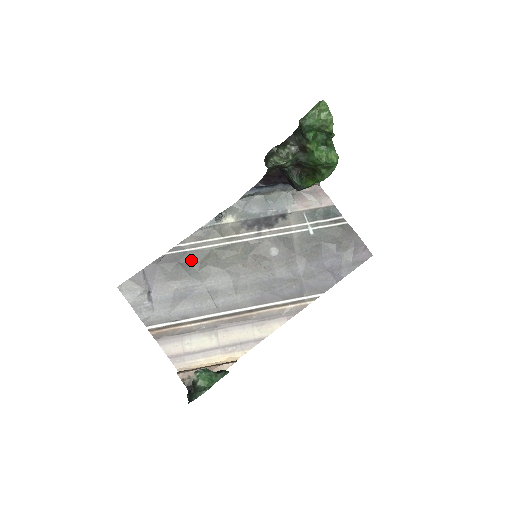
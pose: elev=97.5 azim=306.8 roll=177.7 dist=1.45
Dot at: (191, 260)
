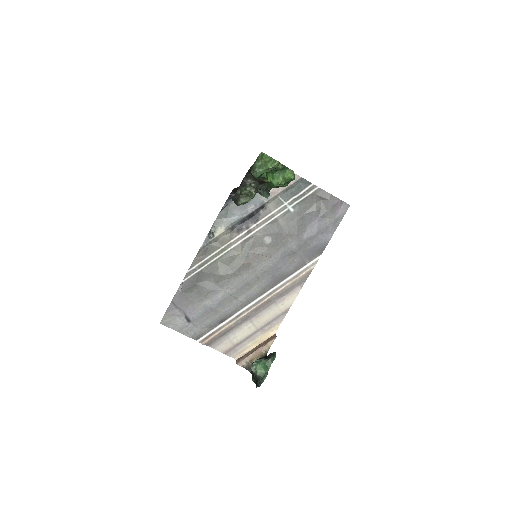
Dot at: (205, 277)
